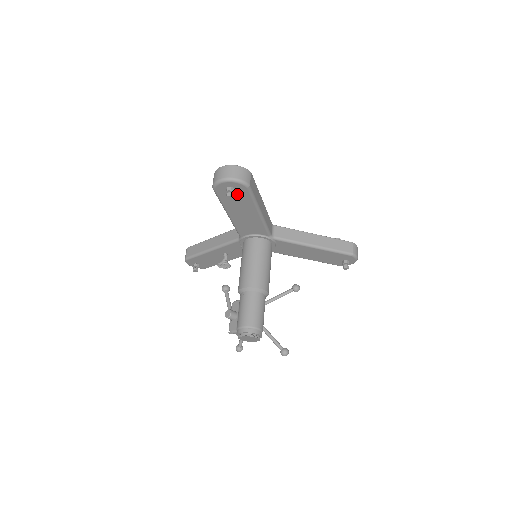
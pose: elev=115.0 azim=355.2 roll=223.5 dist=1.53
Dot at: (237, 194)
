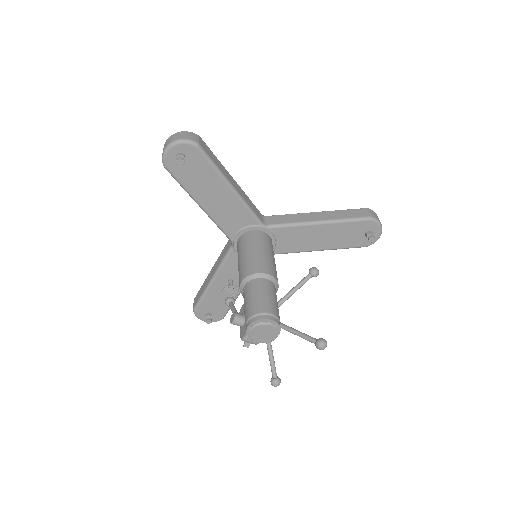
Dot at: (192, 163)
